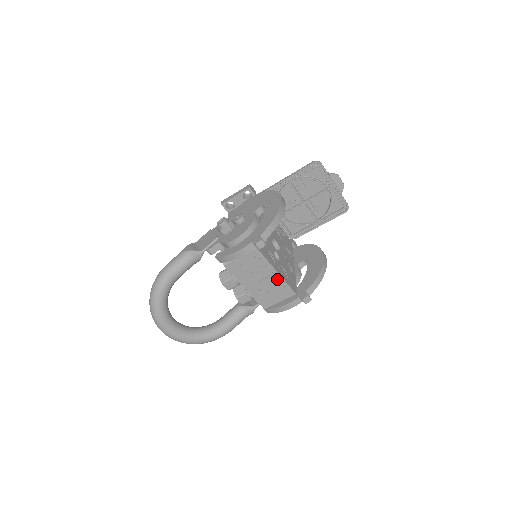
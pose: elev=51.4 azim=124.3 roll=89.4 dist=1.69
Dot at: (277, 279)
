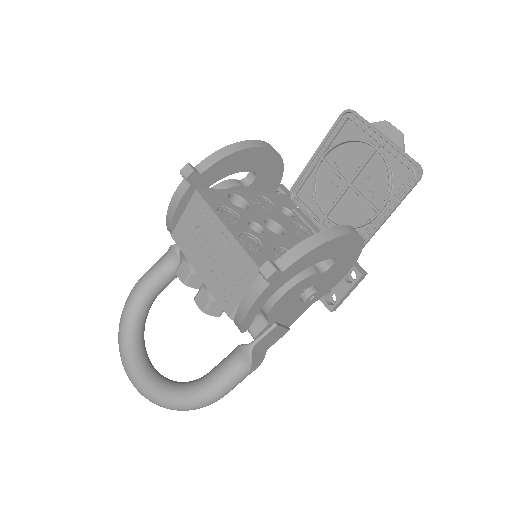
Dot at: (230, 243)
